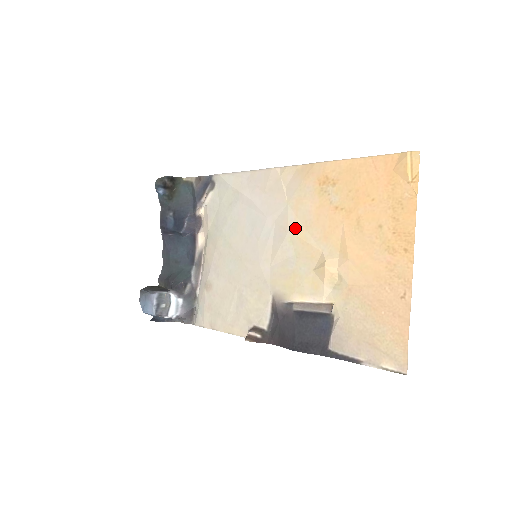
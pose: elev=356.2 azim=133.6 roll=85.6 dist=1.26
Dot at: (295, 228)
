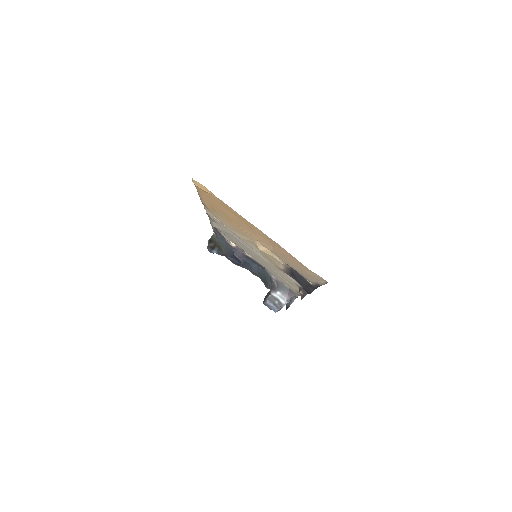
Dot at: (239, 236)
